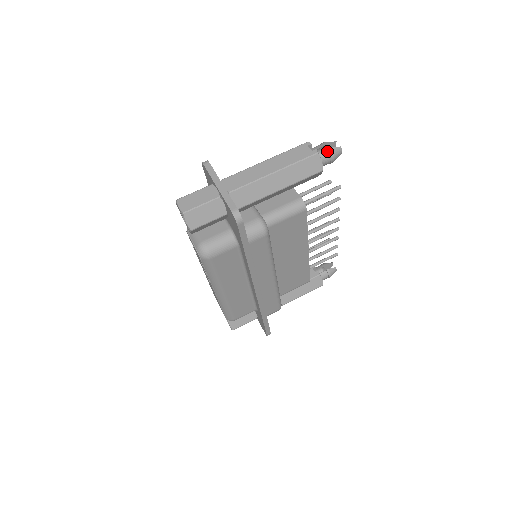
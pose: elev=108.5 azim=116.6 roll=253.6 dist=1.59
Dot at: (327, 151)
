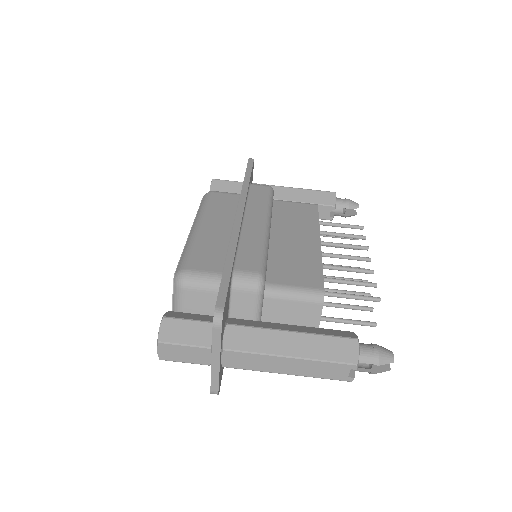
Dot at: (369, 372)
